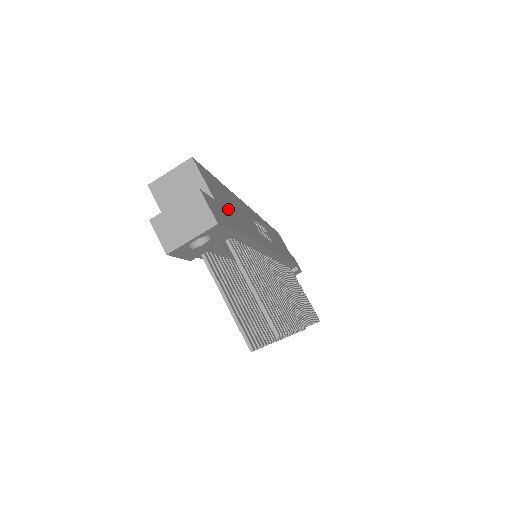
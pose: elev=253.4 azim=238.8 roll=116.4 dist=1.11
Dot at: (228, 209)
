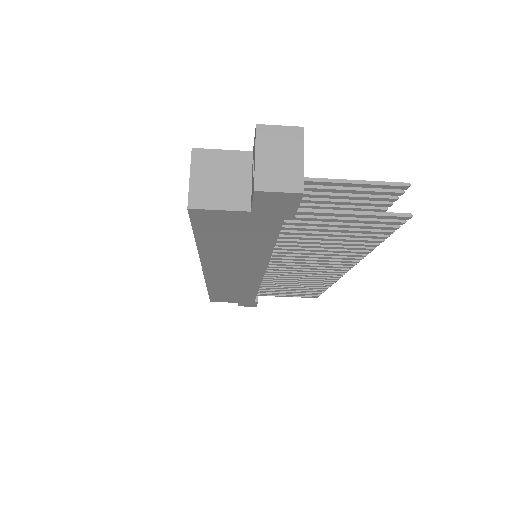
Dot at: occluded
